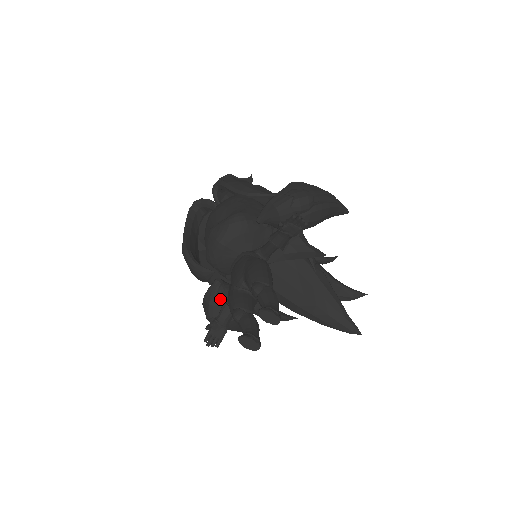
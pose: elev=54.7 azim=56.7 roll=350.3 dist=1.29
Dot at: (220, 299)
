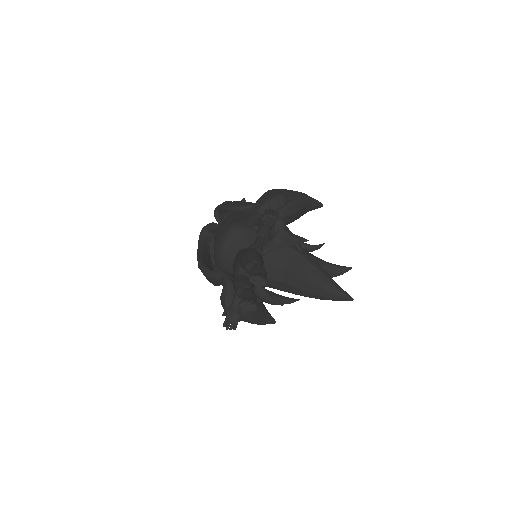
Dot at: occluded
